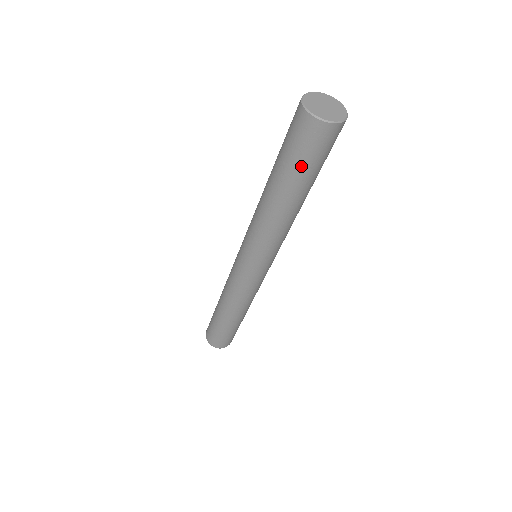
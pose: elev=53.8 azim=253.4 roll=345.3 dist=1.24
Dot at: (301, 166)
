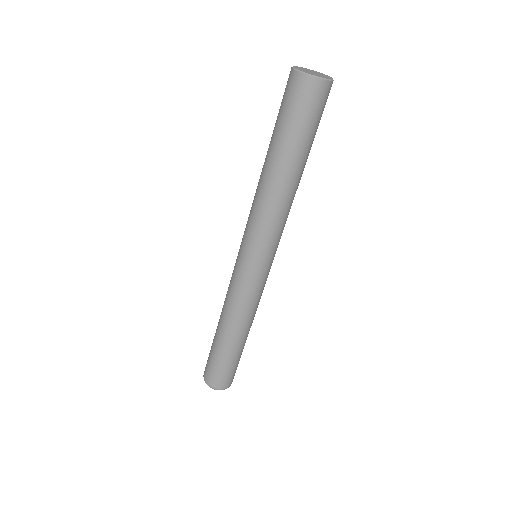
Dot at: (295, 128)
